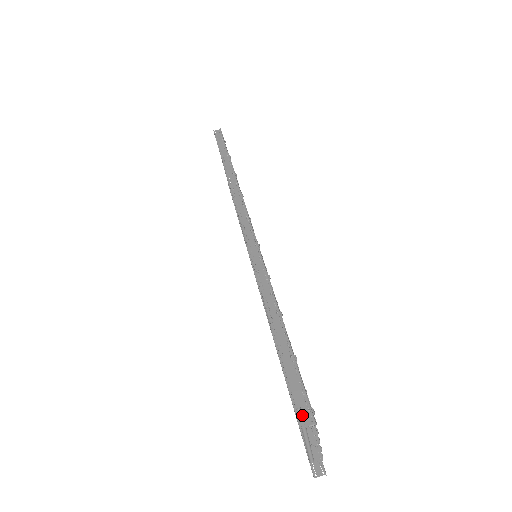
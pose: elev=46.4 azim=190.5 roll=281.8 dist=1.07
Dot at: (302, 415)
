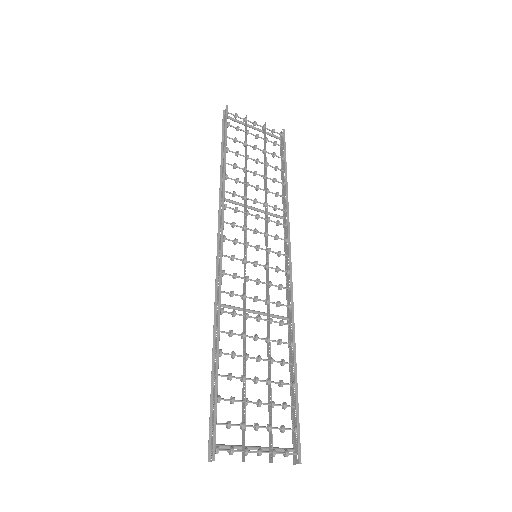
Dot at: (212, 452)
